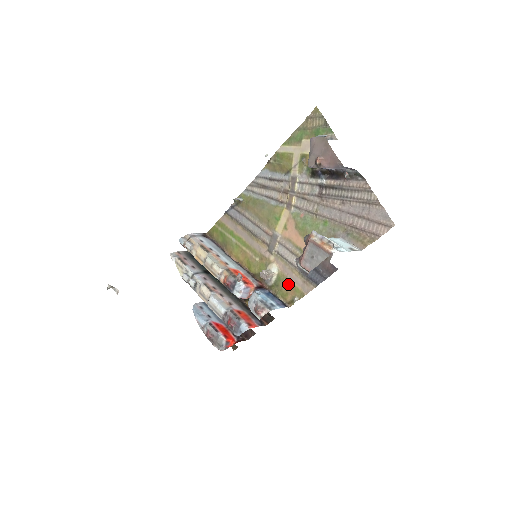
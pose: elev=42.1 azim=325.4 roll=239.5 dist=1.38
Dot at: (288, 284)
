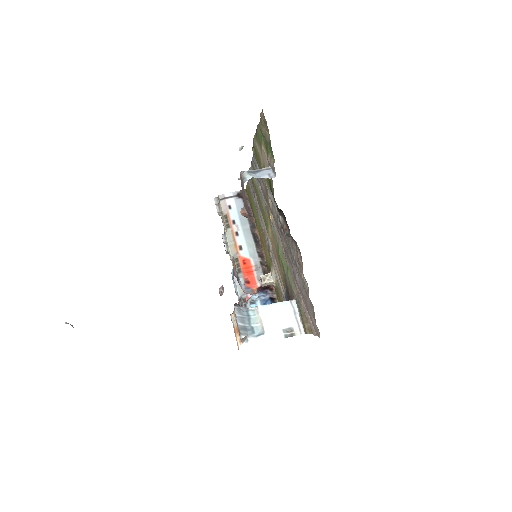
Dot at: (281, 301)
